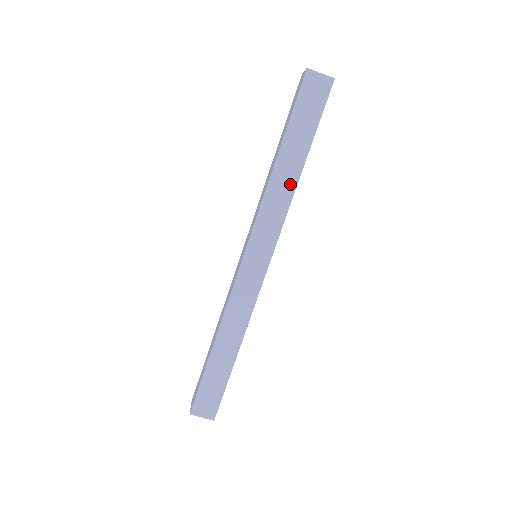
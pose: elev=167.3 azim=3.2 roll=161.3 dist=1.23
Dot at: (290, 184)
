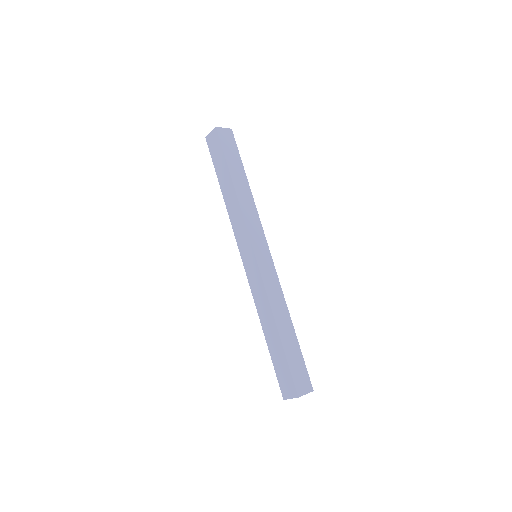
Dot at: (249, 196)
